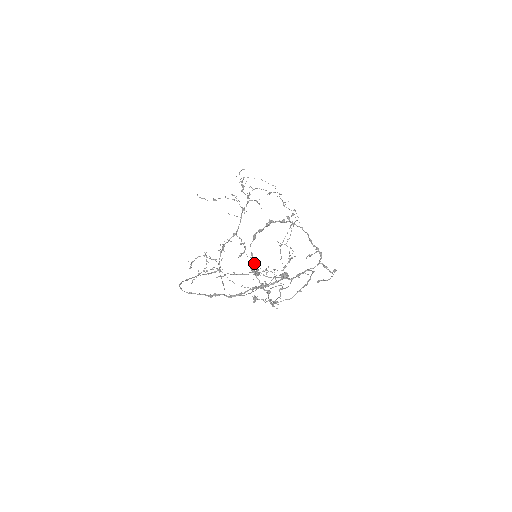
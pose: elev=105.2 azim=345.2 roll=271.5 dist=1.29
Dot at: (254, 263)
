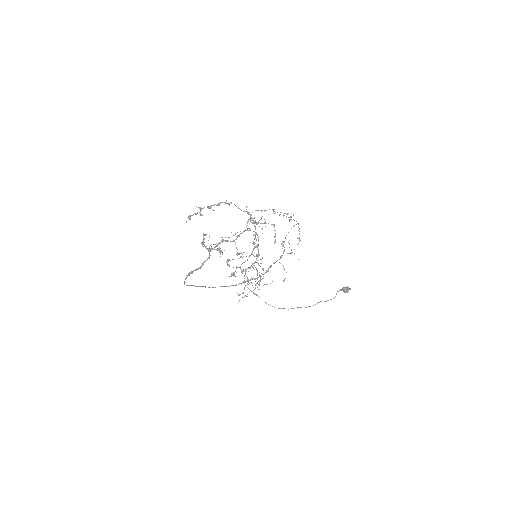
Dot at: (203, 238)
